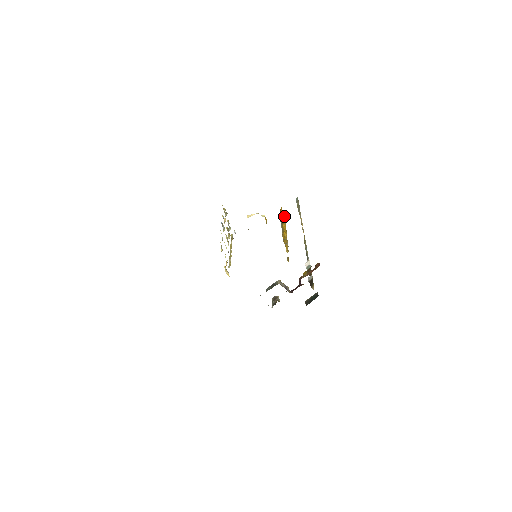
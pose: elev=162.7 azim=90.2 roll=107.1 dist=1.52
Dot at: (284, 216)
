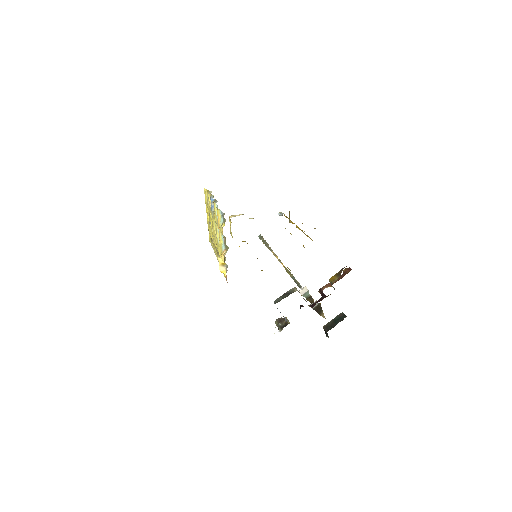
Dot at: occluded
